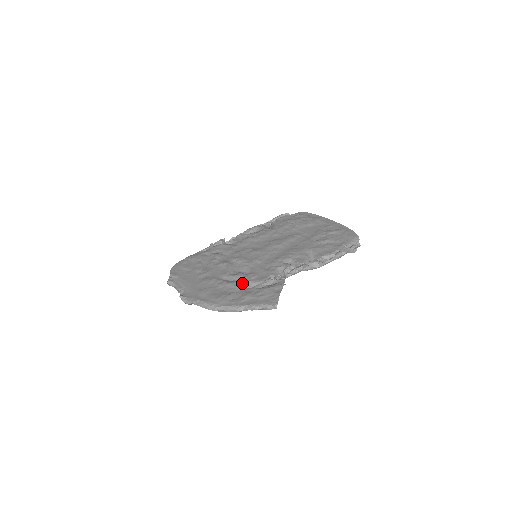
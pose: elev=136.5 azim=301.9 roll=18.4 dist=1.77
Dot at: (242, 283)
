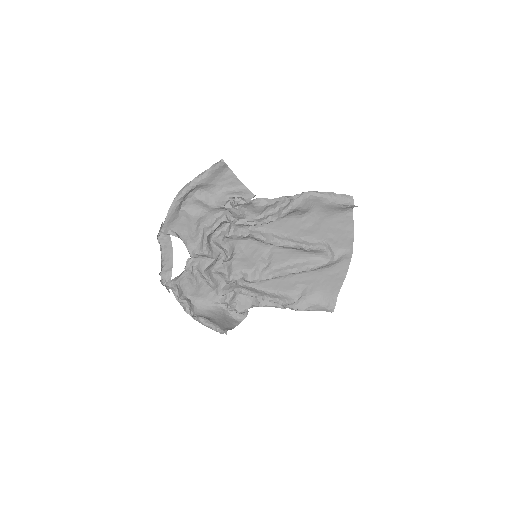
Dot at: (215, 213)
